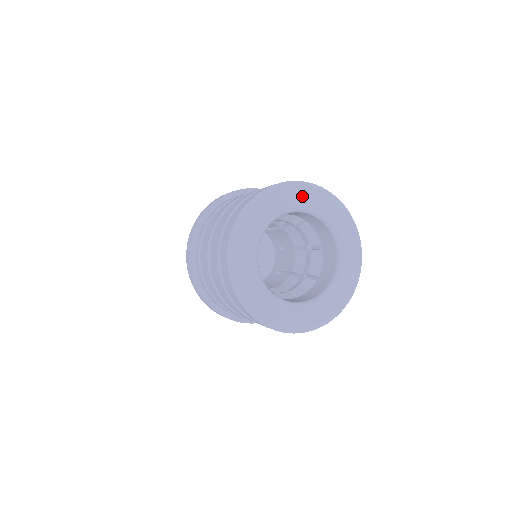
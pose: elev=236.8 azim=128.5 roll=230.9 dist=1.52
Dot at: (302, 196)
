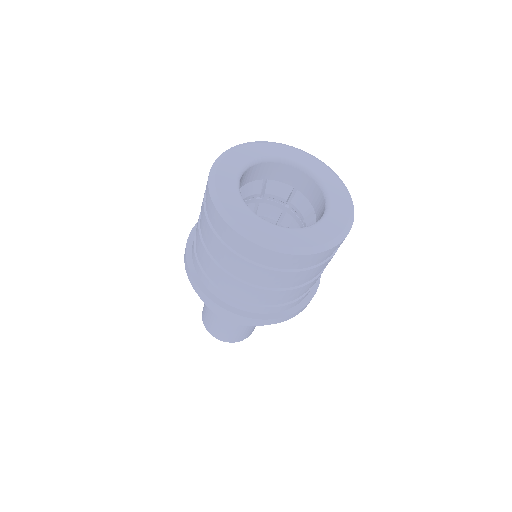
Dot at: (284, 151)
